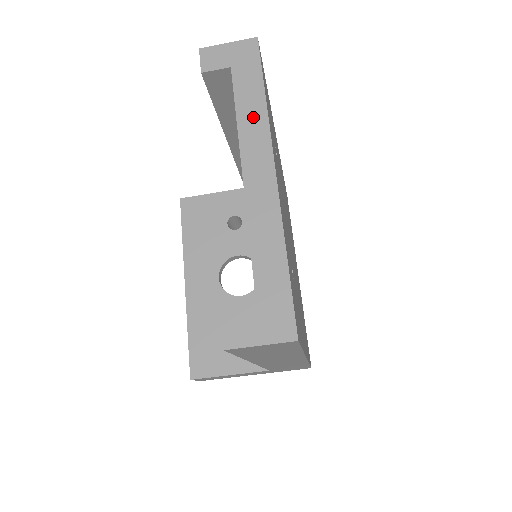
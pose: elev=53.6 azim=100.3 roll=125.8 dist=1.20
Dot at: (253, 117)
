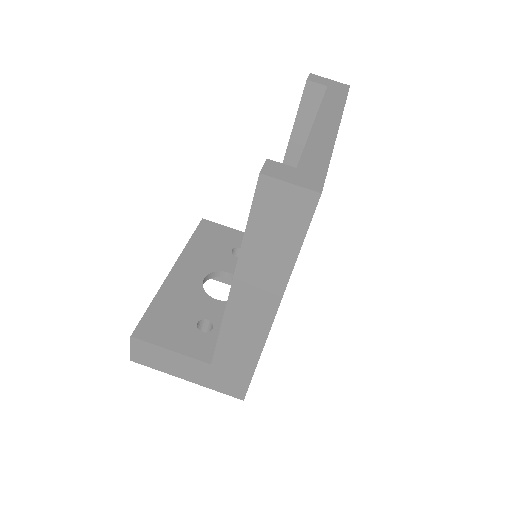
Dot at: (333, 106)
